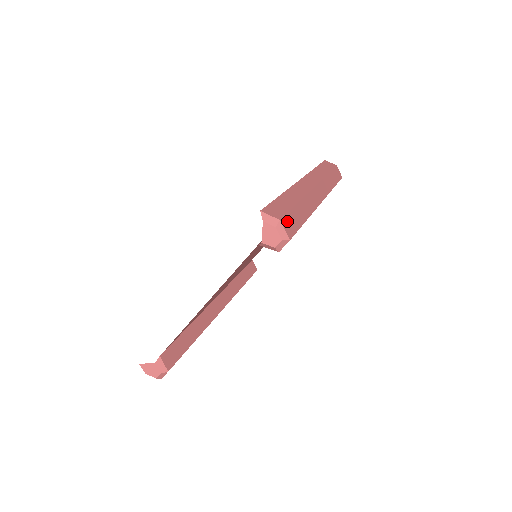
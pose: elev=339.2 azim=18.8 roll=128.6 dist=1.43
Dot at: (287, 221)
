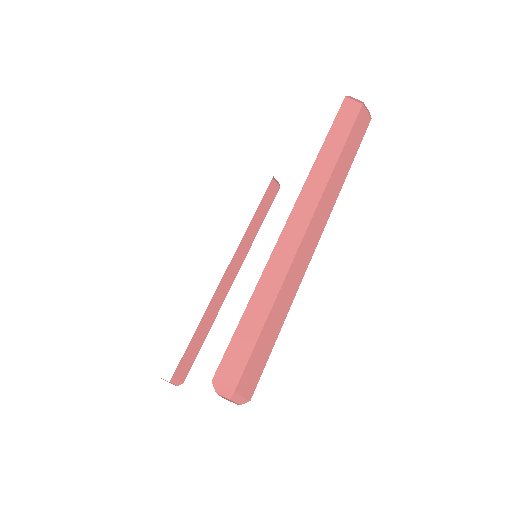
Dot at: (247, 376)
